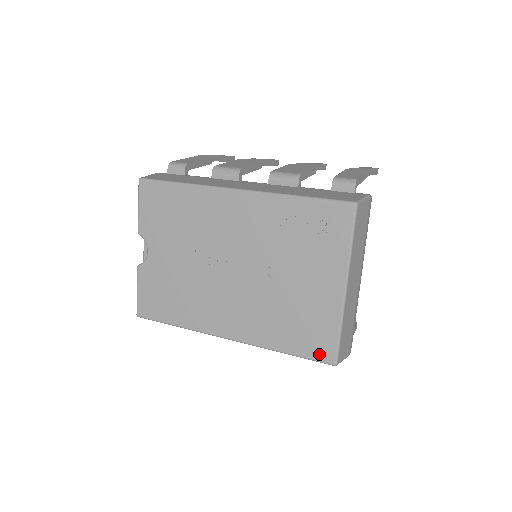
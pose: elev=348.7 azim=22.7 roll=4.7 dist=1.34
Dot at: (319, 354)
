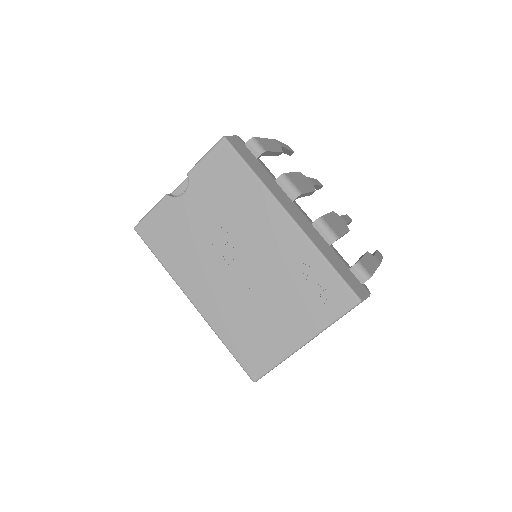
Dot at: (249, 367)
